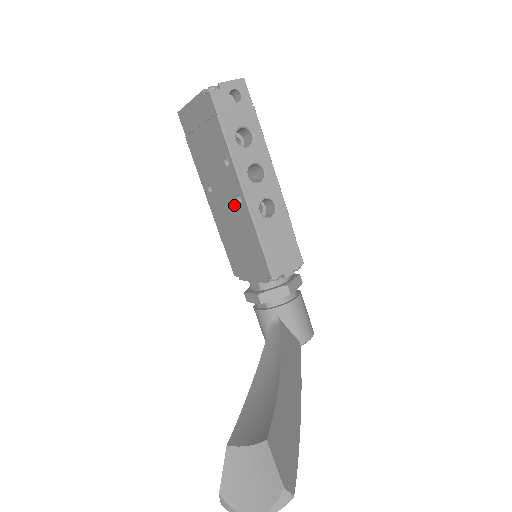
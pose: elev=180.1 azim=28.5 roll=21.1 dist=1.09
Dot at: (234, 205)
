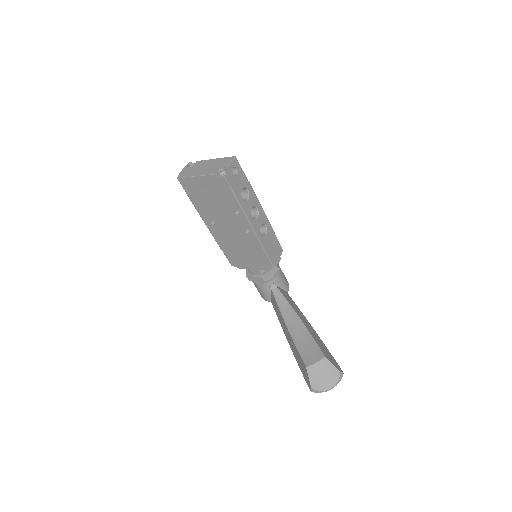
Dot at: (241, 233)
